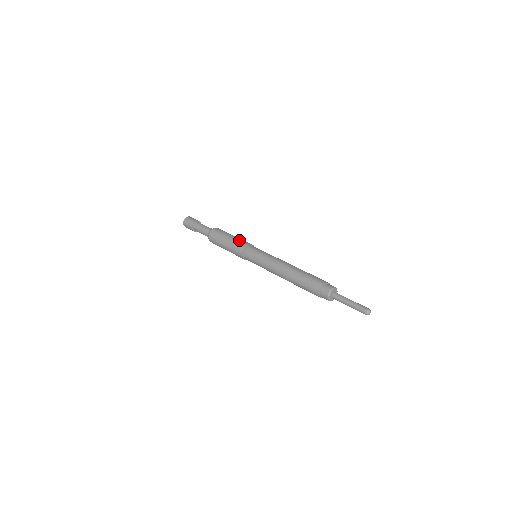
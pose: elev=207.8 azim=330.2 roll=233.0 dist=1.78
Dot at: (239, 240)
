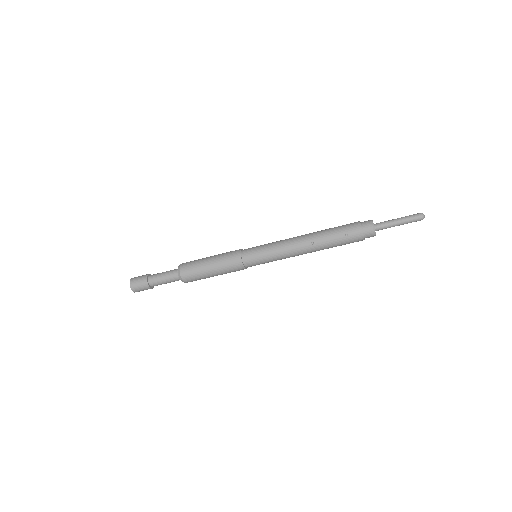
Dot at: (224, 257)
